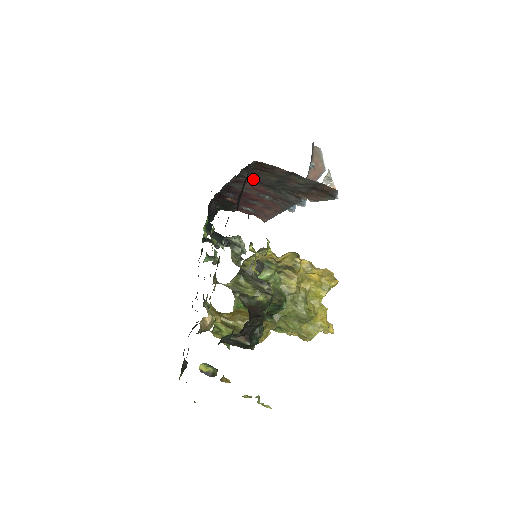
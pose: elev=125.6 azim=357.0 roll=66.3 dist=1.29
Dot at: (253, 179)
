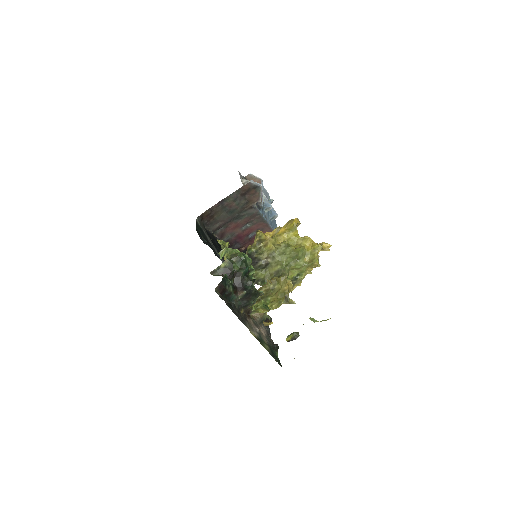
Dot at: (221, 225)
